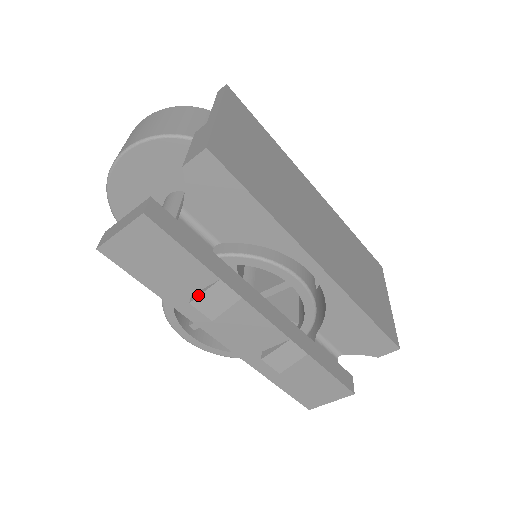
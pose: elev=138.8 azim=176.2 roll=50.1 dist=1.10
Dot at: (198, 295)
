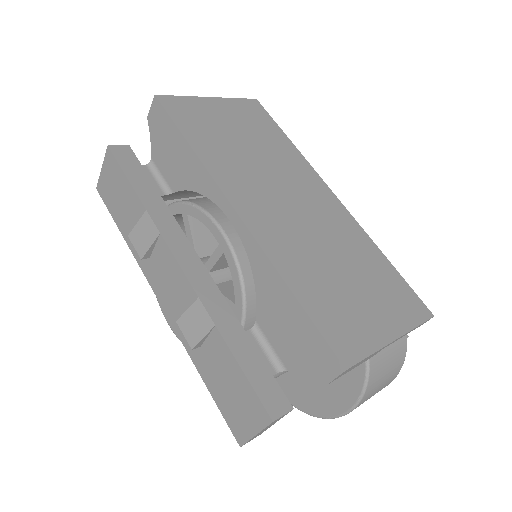
Dot at: (134, 228)
